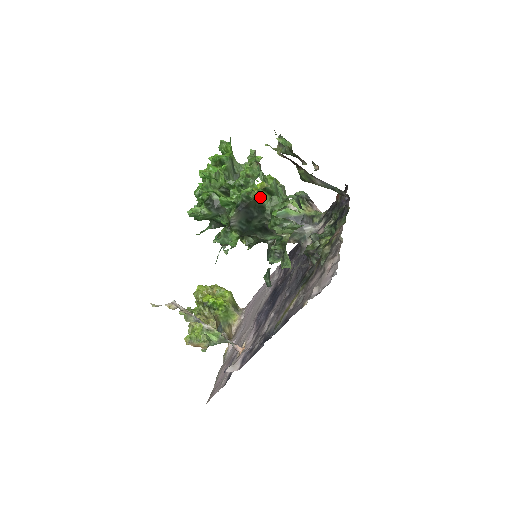
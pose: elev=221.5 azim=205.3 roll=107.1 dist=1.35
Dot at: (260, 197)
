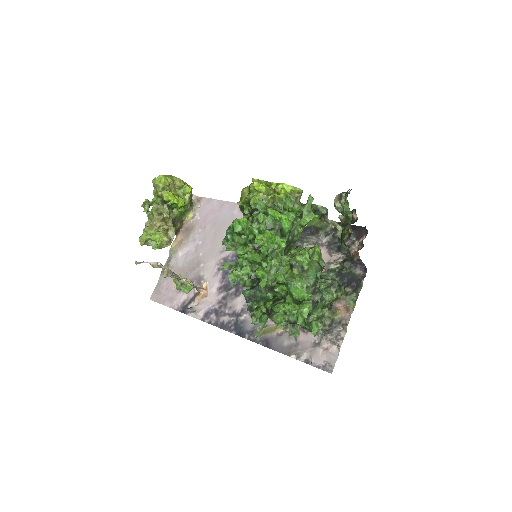
Dot at: occluded
